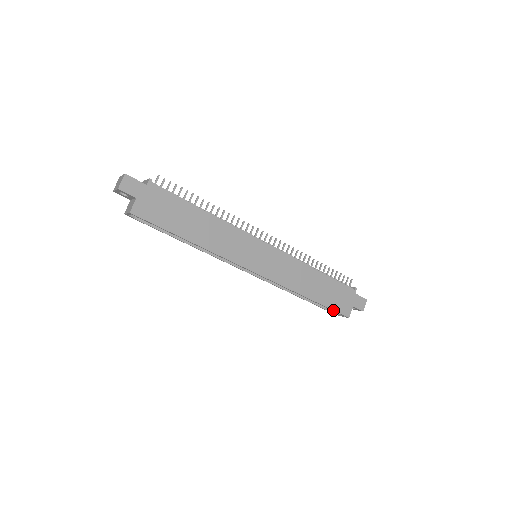
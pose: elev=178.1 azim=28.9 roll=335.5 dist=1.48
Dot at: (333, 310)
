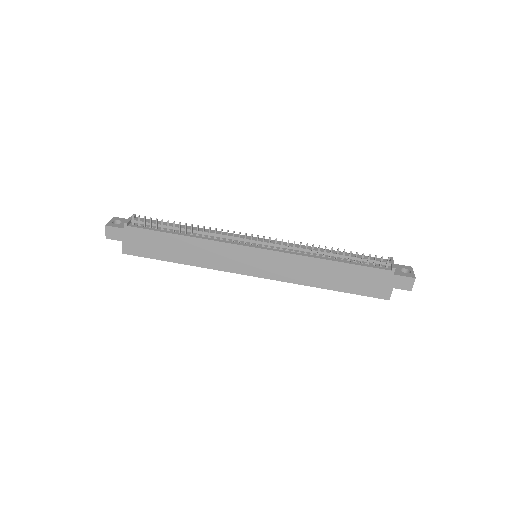
Dot at: (363, 295)
